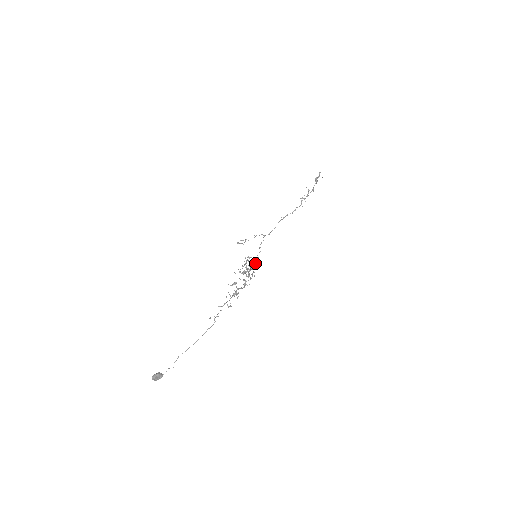
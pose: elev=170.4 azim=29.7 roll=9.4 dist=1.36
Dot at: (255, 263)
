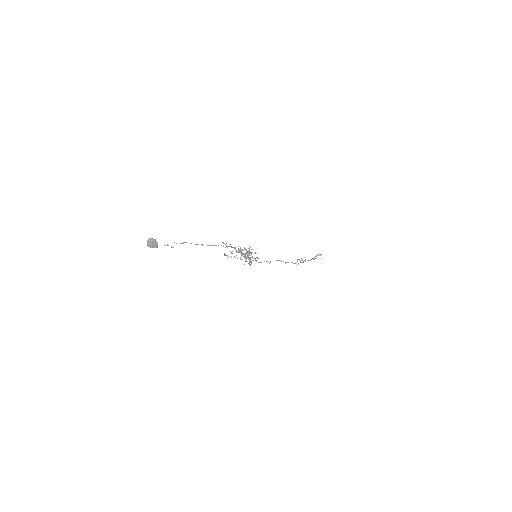
Dot at: occluded
